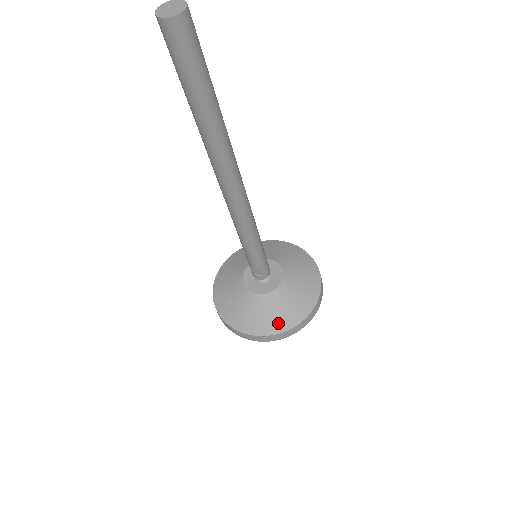
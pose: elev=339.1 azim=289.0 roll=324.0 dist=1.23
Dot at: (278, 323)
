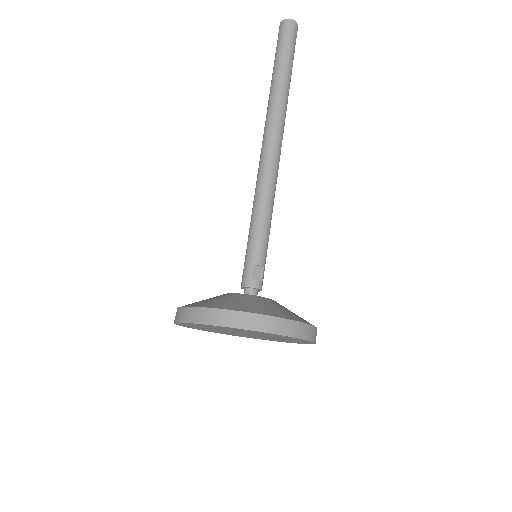
Dot at: (301, 318)
